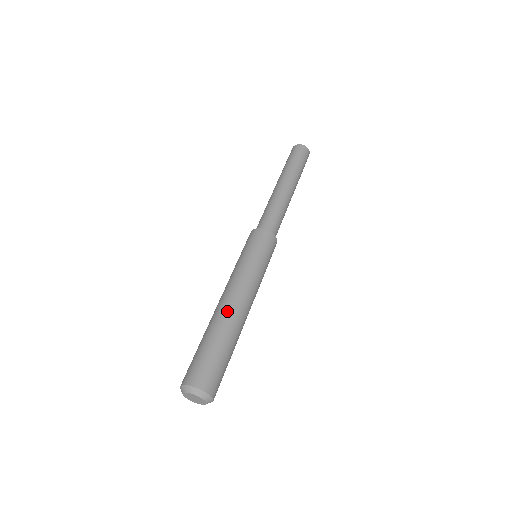
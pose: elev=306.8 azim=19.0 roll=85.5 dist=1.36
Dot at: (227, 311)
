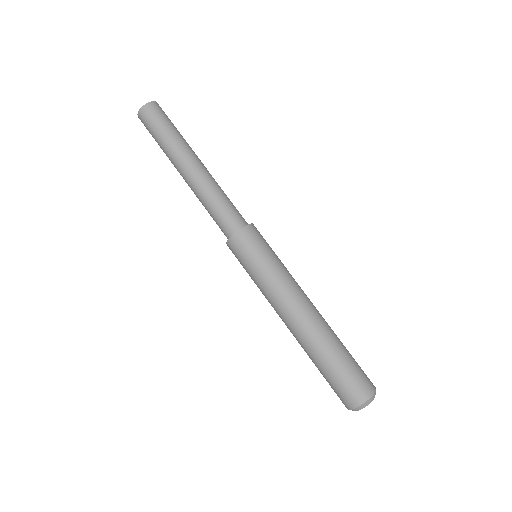
Dot at: (322, 318)
